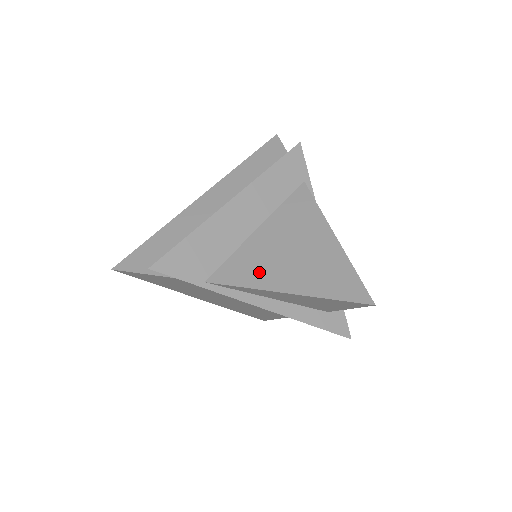
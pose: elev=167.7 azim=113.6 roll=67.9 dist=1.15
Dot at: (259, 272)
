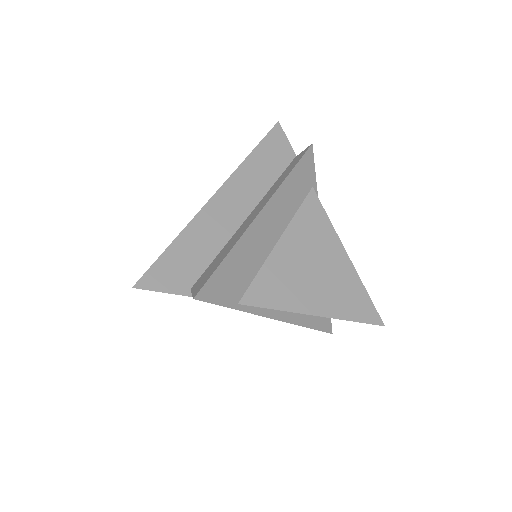
Dot at: (288, 292)
